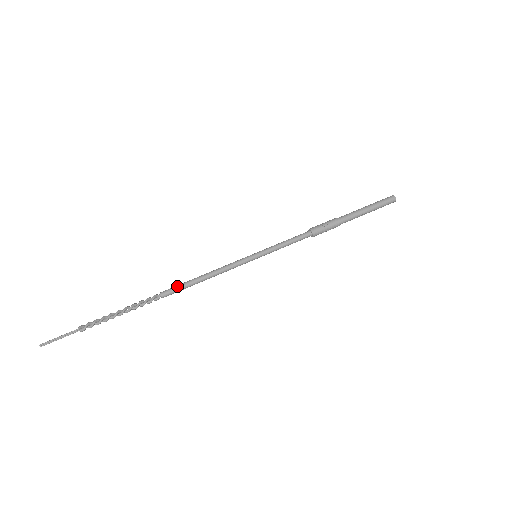
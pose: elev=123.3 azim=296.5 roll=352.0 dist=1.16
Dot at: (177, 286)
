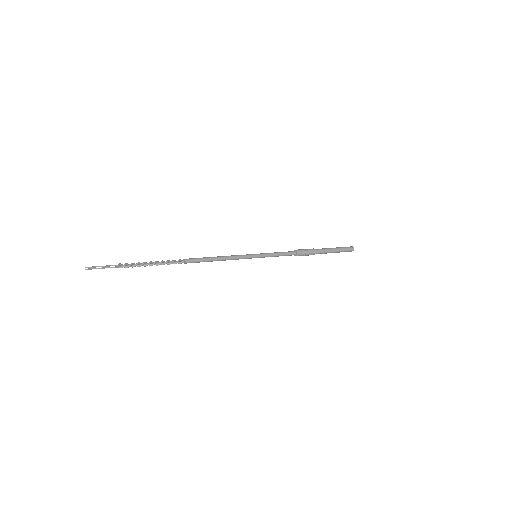
Dot at: (198, 258)
